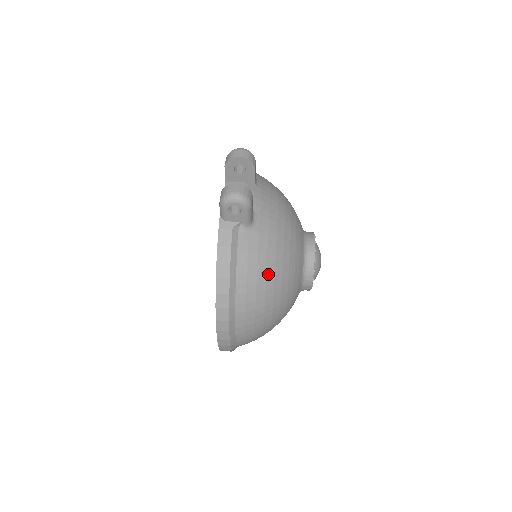
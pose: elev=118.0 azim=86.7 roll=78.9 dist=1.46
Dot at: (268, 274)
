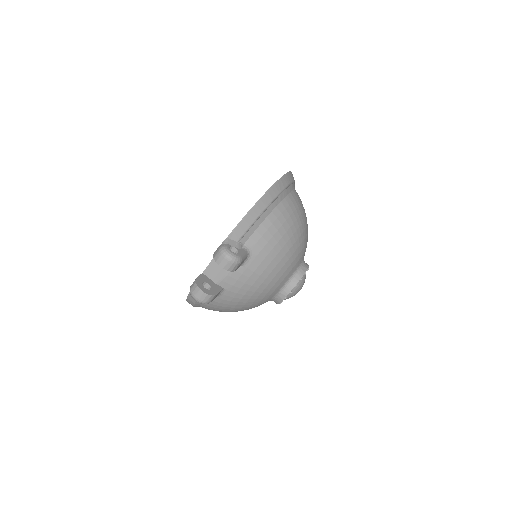
Dot at: (225, 311)
